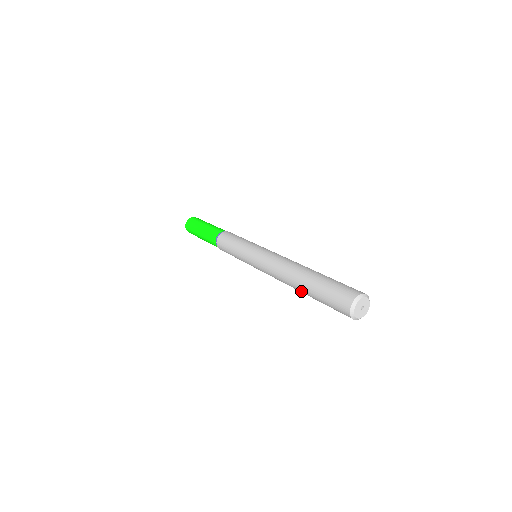
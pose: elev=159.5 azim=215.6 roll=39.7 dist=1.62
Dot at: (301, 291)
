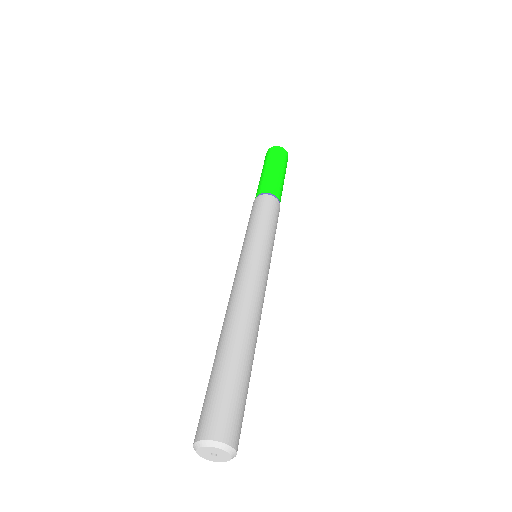
Dot at: occluded
